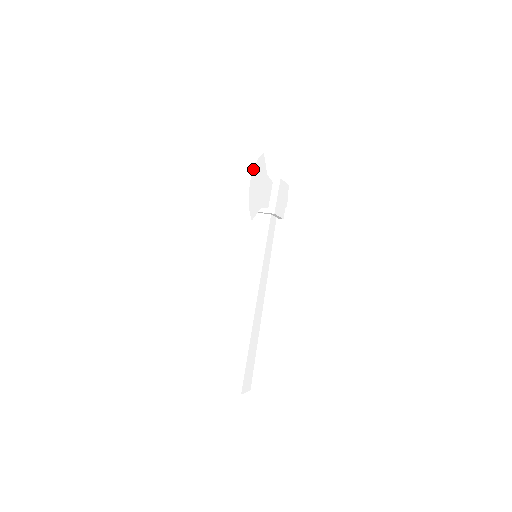
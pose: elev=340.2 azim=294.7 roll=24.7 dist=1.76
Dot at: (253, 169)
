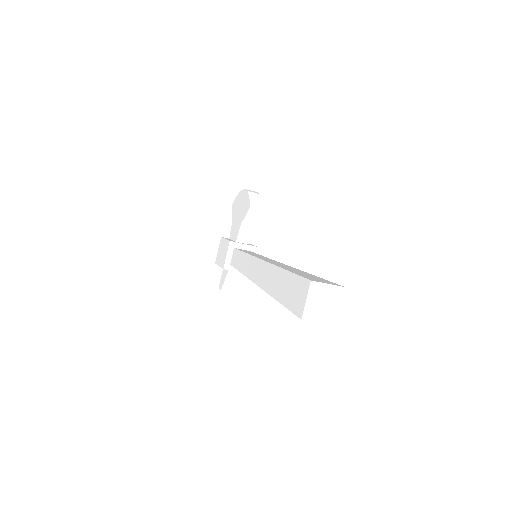
Dot at: occluded
